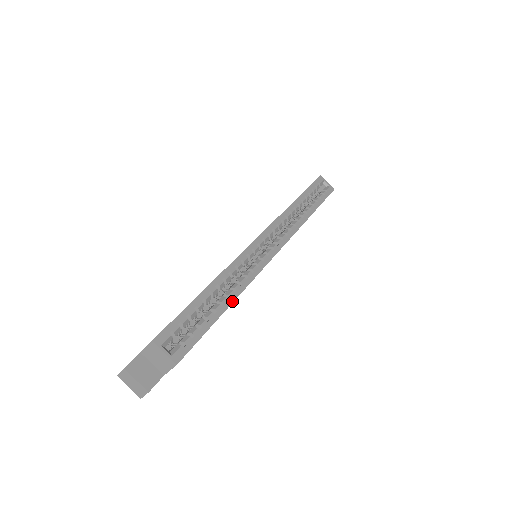
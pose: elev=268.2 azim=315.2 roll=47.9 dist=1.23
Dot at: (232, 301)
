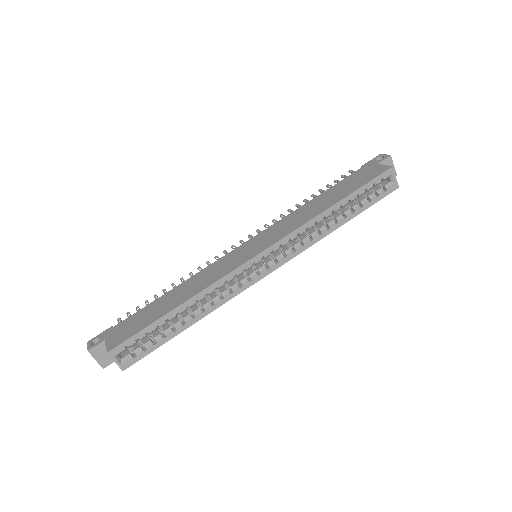
Dot at: (196, 321)
